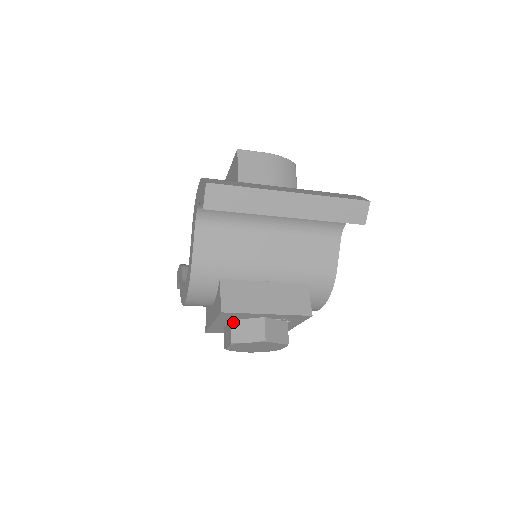
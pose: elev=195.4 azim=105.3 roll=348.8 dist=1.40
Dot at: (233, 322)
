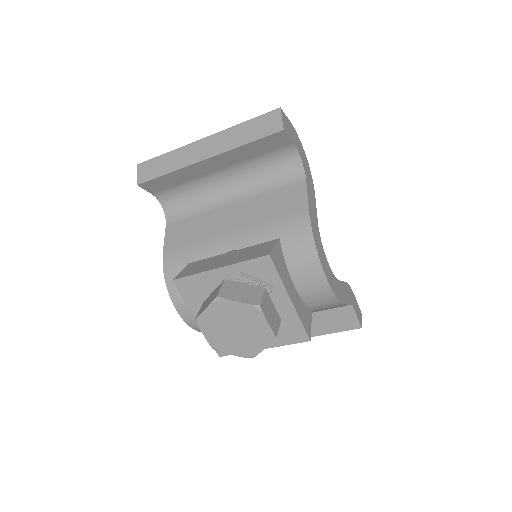
Dot at: (203, 303)
